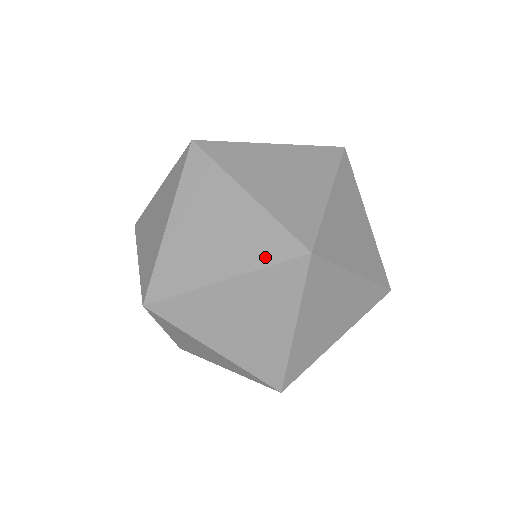
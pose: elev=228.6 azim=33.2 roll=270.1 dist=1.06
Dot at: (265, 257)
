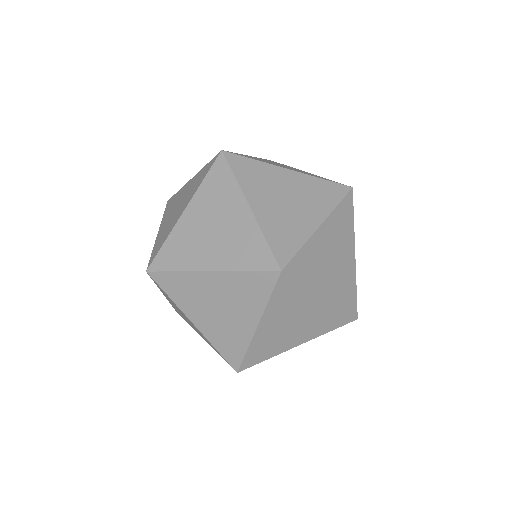
Dot at: (202, 179)
